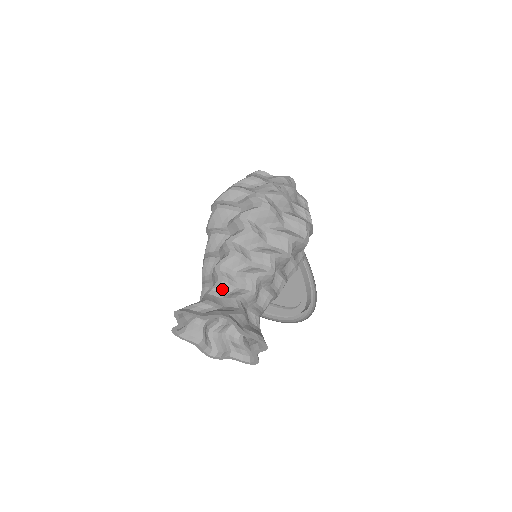
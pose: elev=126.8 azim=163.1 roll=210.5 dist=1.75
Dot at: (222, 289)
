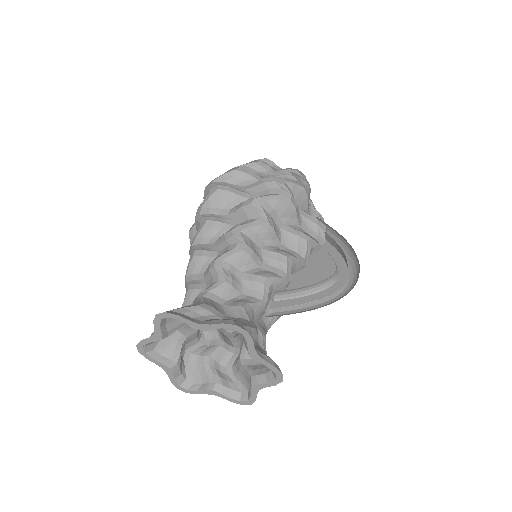
Dot at: (190, 299)
